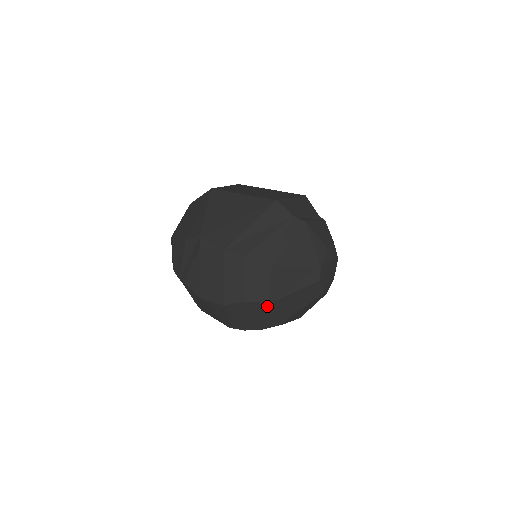
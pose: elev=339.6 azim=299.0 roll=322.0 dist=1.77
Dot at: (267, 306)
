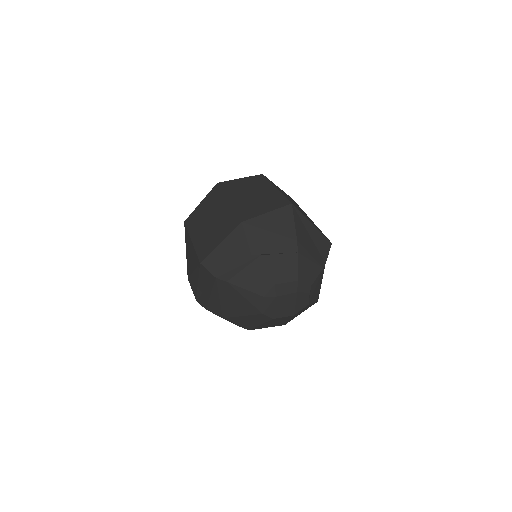
Dot at: occluded
